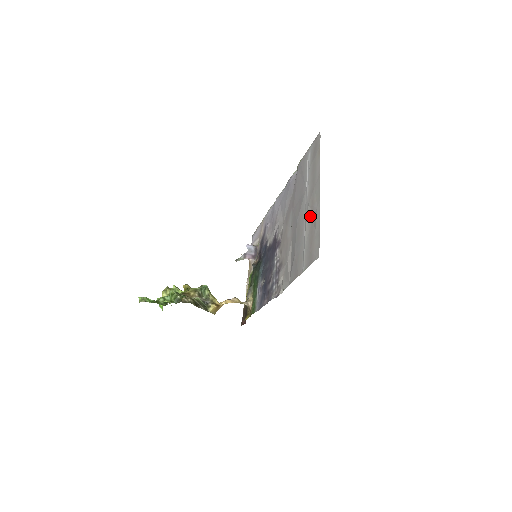
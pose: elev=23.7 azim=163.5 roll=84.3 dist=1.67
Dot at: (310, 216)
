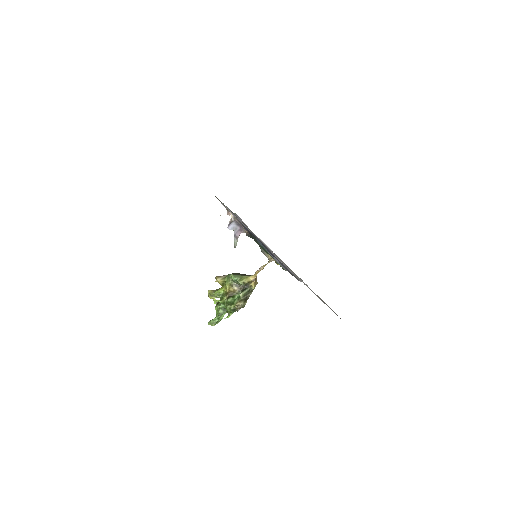
Dot at: occluded
